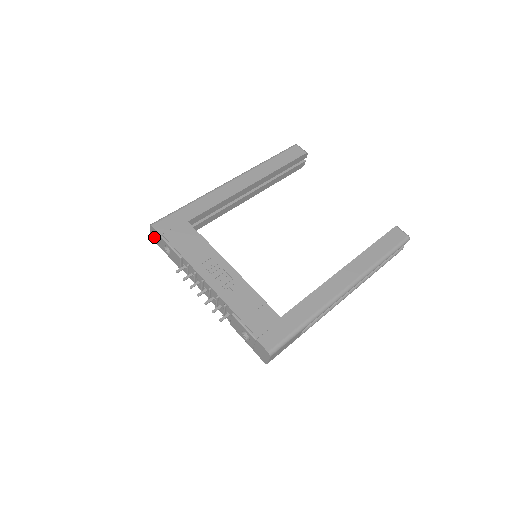
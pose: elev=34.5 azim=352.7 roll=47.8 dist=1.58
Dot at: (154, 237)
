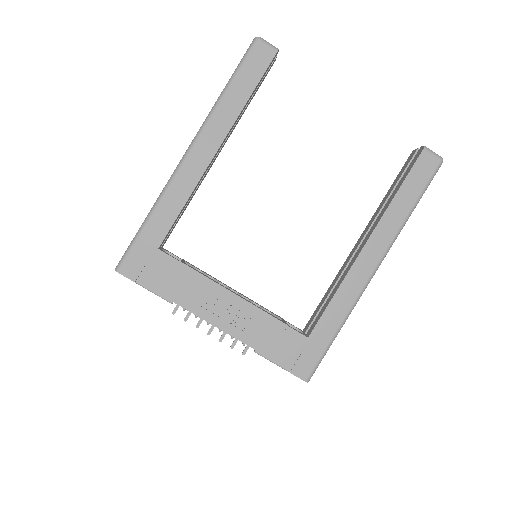
Dot at: occluded
